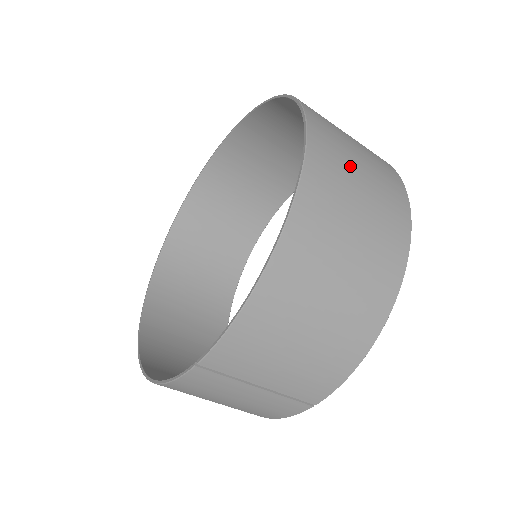
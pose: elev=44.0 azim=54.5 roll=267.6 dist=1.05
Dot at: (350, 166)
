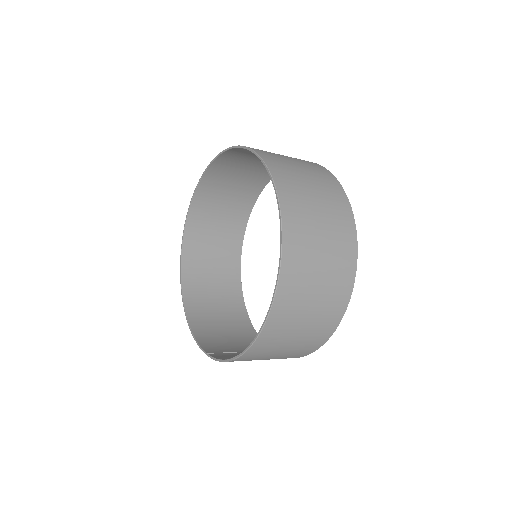
Dot at: (306, 297)
